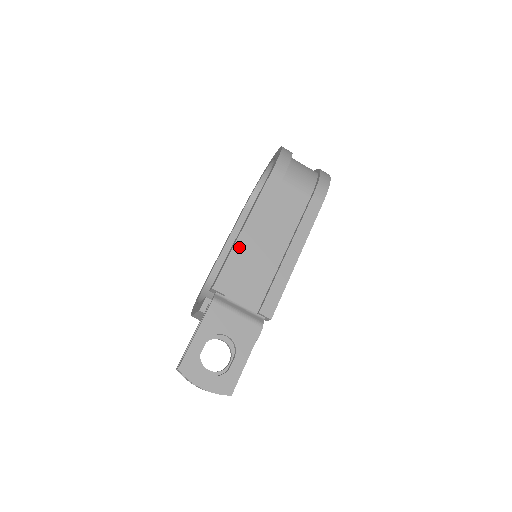
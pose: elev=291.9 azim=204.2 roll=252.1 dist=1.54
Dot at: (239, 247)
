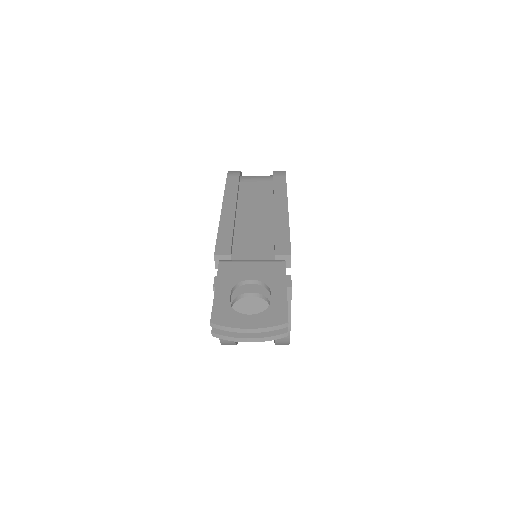
Dot at: (225, 223)
